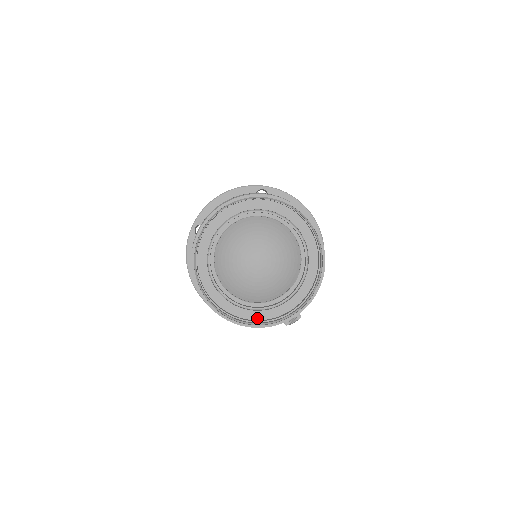
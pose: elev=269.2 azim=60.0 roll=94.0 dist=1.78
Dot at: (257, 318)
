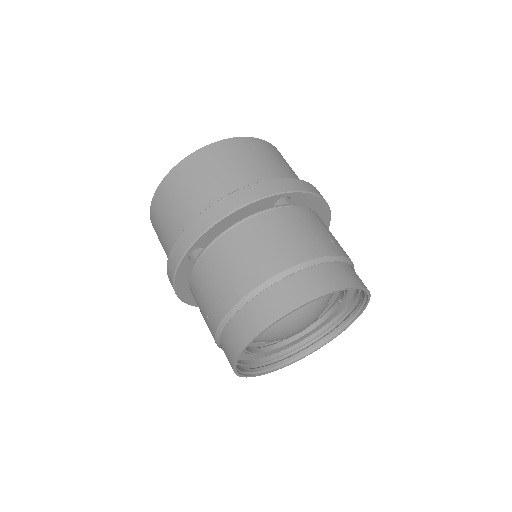
Dot at: (277, 352)
